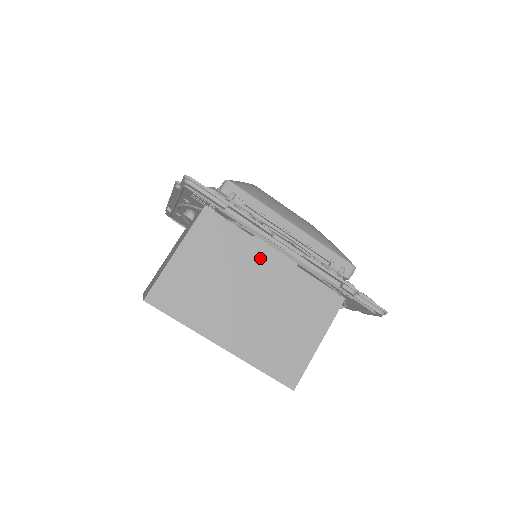
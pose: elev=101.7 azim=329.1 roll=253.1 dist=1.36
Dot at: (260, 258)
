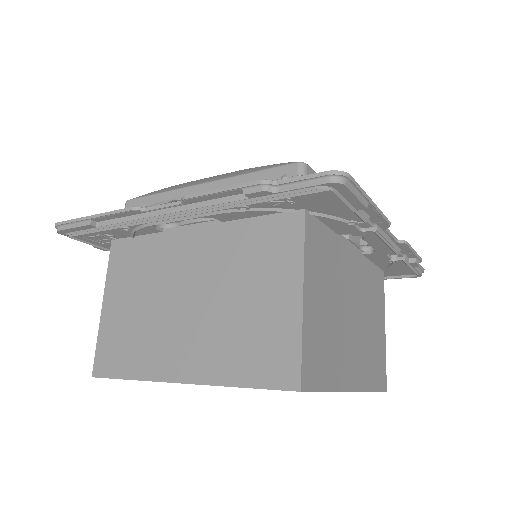
Dot at: (179, 247)
